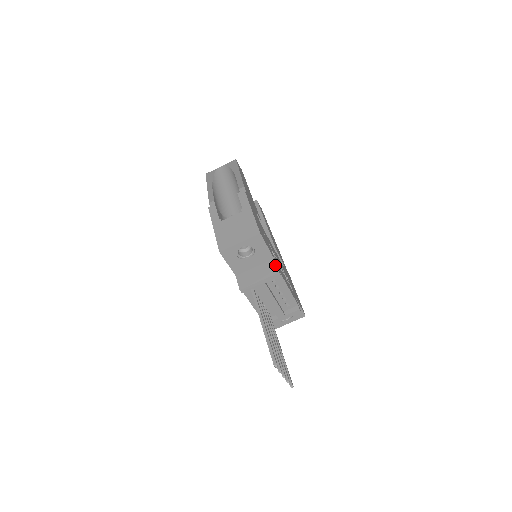
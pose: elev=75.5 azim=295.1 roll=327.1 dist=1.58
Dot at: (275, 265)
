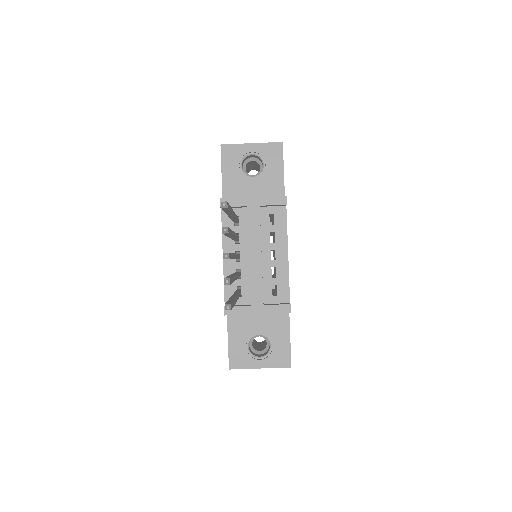
Dot at: occluded
